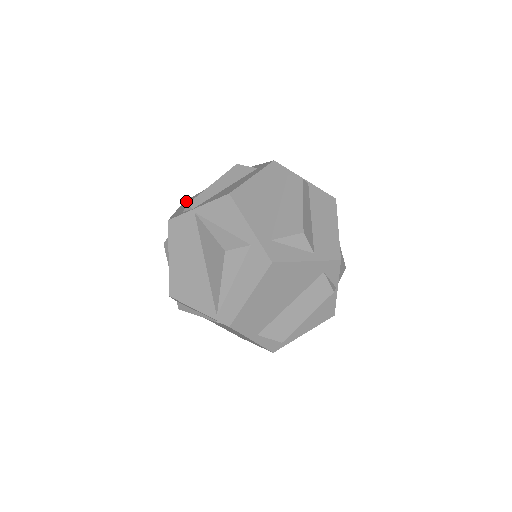
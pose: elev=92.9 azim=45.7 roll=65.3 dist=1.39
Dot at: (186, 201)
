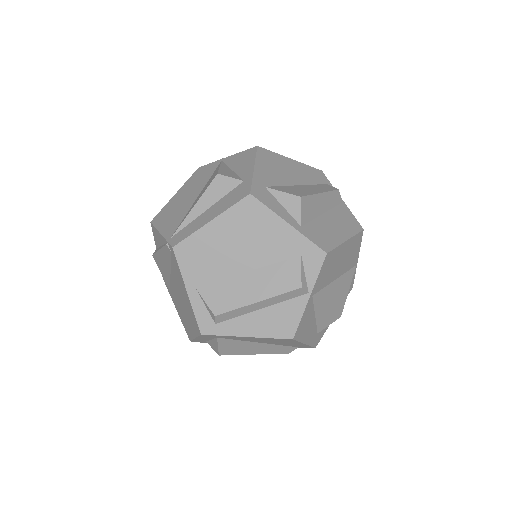
Dot at: occluded
